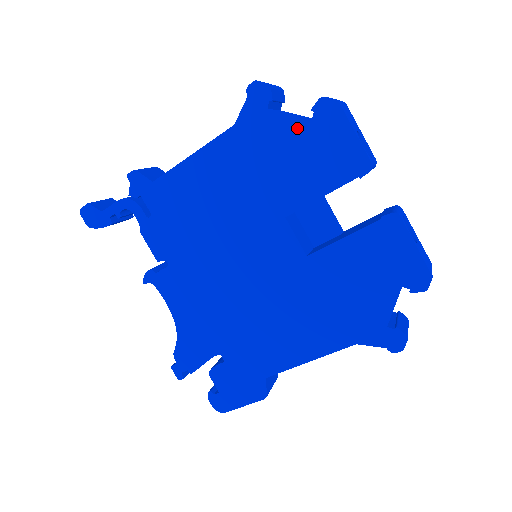
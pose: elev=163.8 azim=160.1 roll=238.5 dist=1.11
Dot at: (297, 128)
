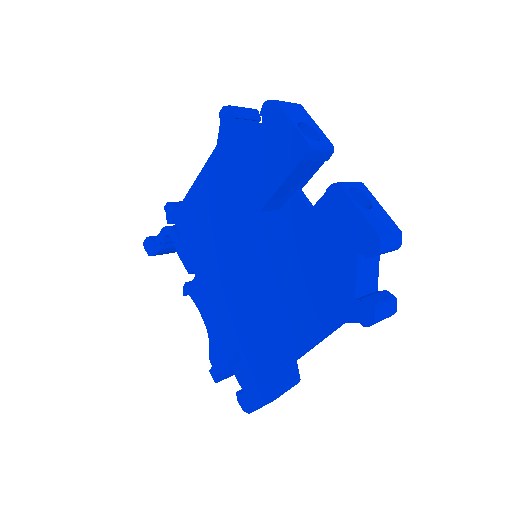
Dot at: (254, 133)
